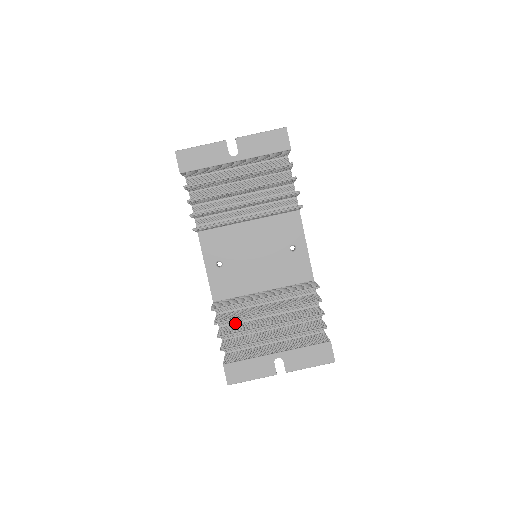
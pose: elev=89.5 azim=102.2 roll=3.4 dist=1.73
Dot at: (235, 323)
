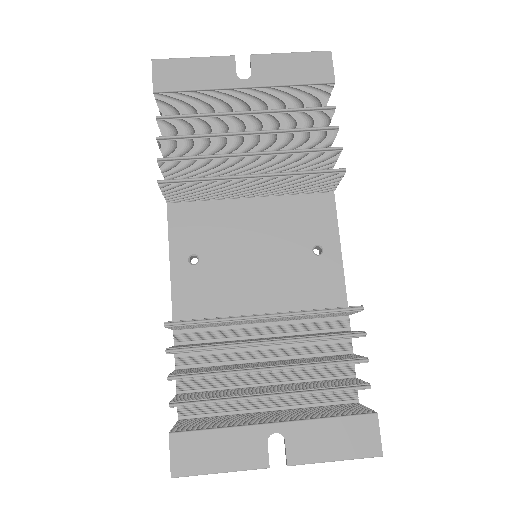
Dot at: (205, 365)
